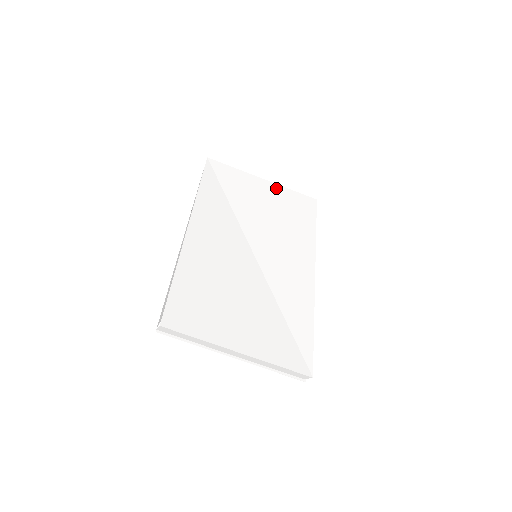
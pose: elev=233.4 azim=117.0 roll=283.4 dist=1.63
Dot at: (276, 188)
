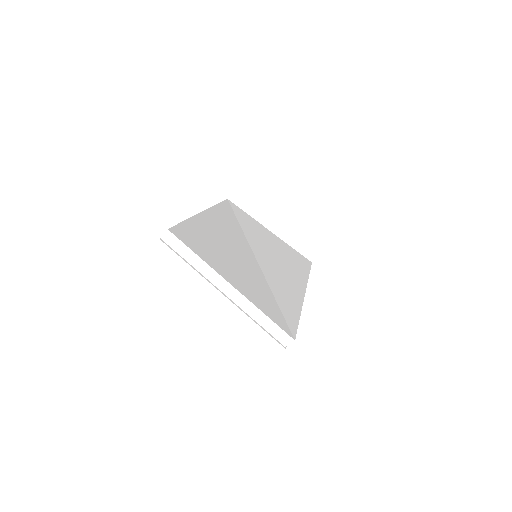
Dot at: (279, 239)
